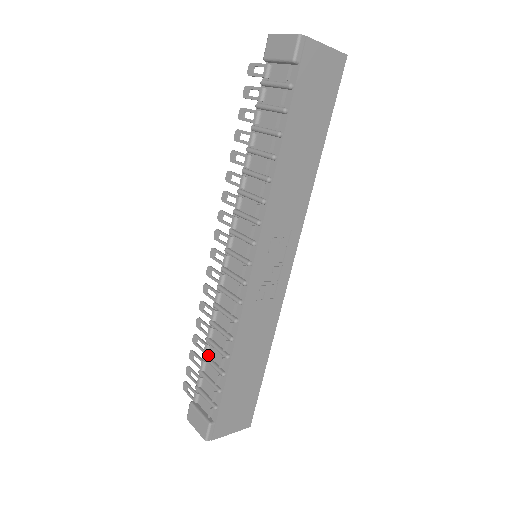
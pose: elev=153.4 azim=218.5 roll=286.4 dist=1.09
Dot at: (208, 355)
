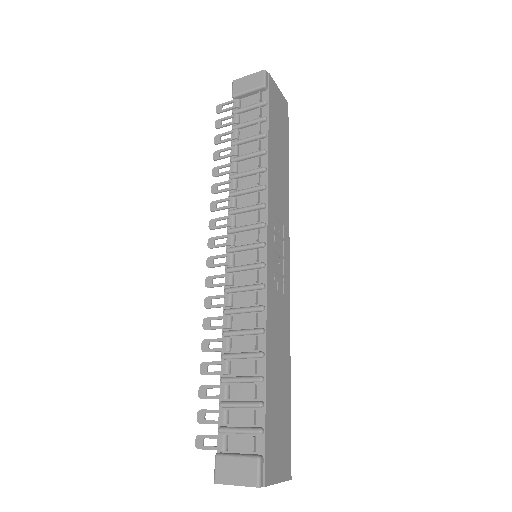
Dot at: (229, 376)
